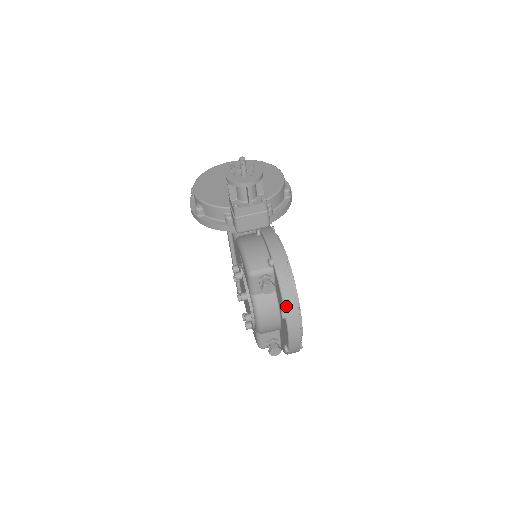
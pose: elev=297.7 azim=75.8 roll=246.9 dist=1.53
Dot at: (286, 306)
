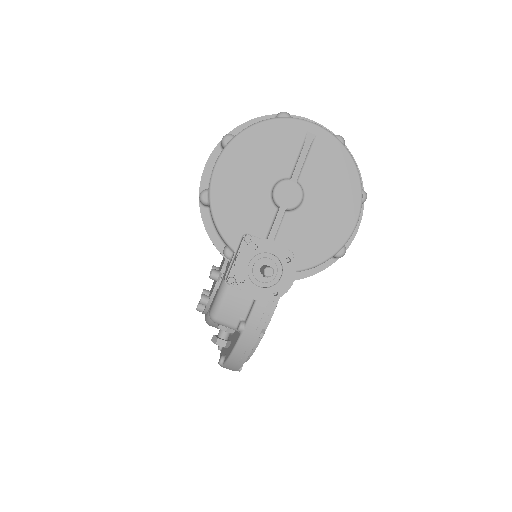
Dot at: (227, 364)
